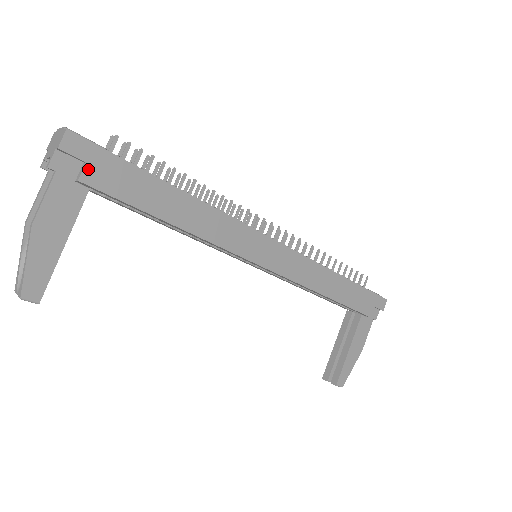
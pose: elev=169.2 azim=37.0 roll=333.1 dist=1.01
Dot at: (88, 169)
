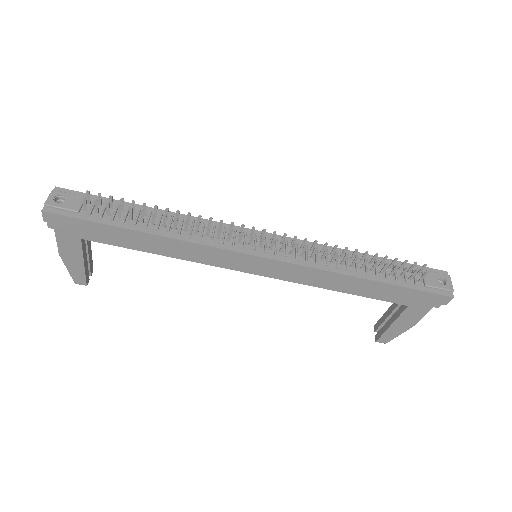
Dot at: (69, 229)
